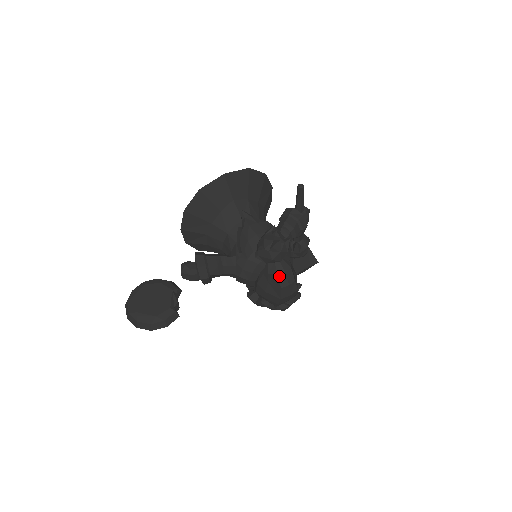
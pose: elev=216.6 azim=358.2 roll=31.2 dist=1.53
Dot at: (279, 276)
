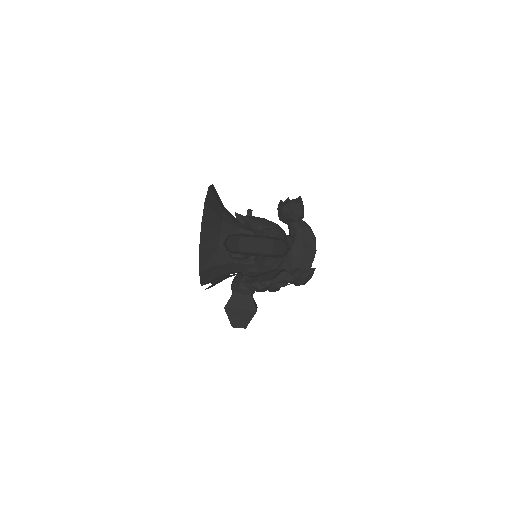
Dot at: (309, 228)
